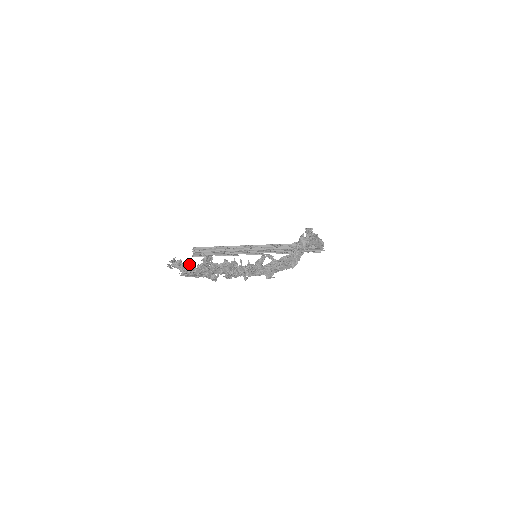
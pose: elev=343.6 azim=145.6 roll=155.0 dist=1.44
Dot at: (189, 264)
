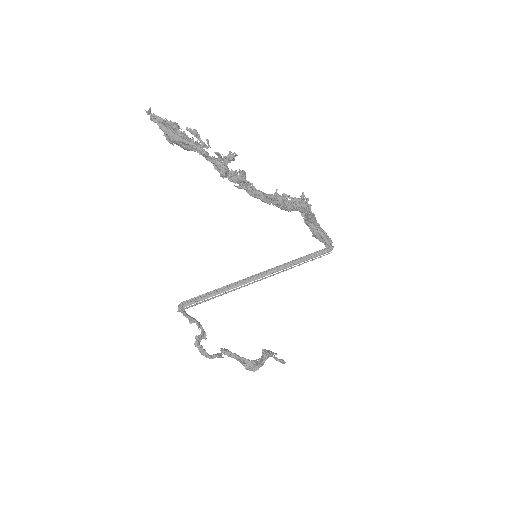
Dot at: occluded
